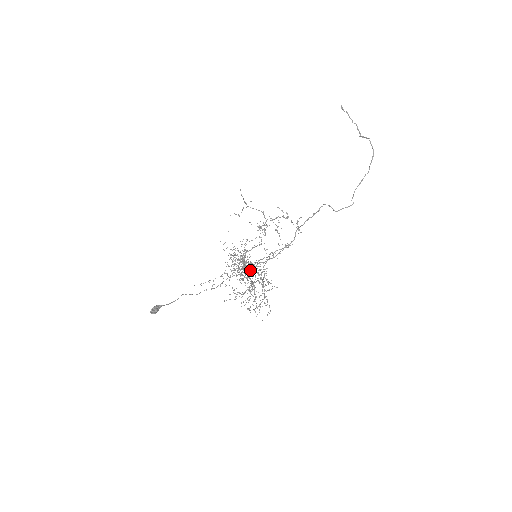
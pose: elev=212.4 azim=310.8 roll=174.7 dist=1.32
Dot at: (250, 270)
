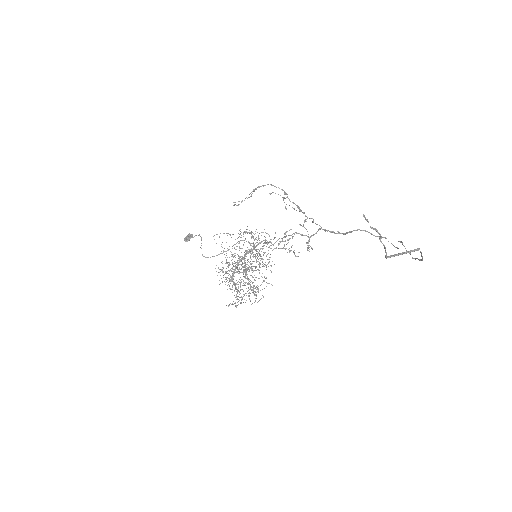
Dot at: (257, 253)
